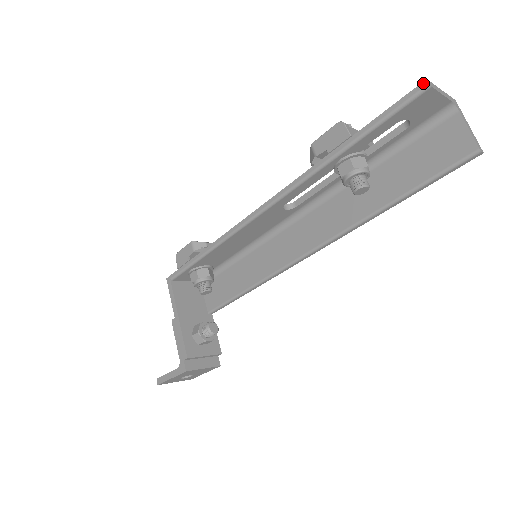
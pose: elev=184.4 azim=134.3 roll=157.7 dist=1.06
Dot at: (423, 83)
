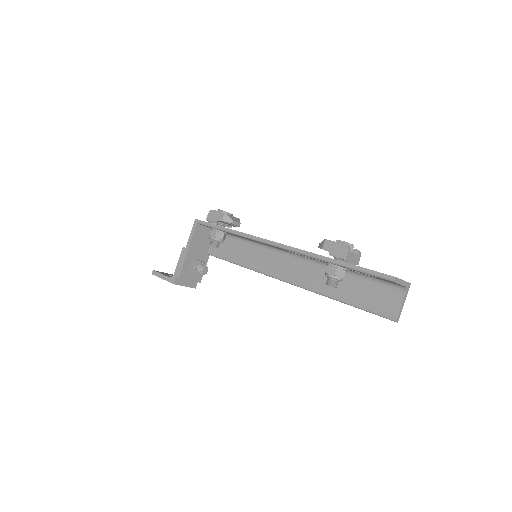
Dot at: (393, 277)
